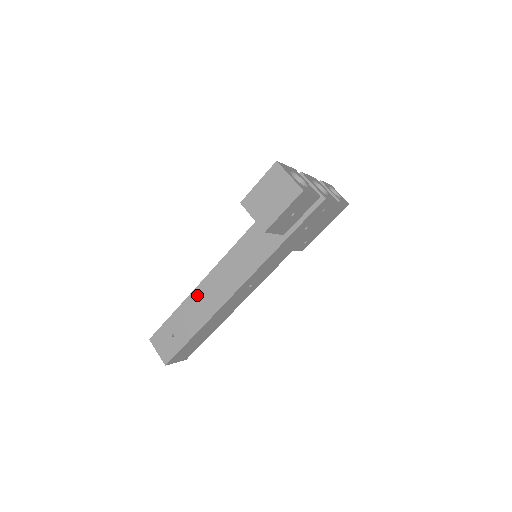
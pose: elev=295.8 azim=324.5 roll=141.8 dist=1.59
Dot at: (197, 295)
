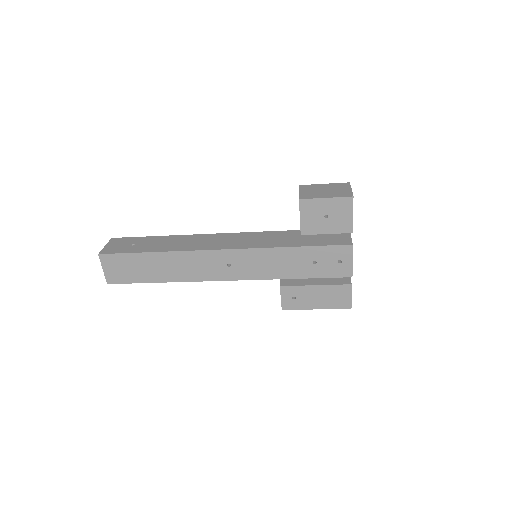
Dot at: (187, 237)
